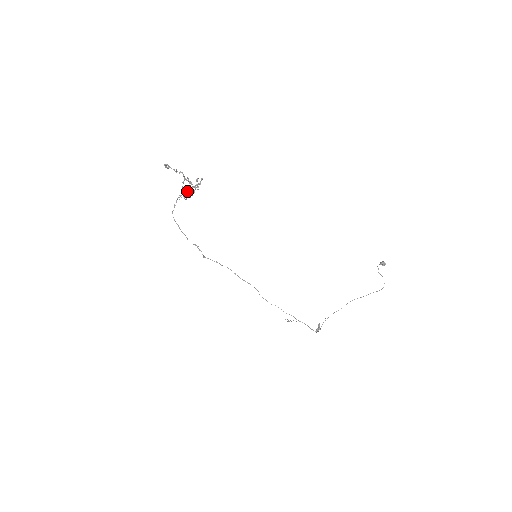
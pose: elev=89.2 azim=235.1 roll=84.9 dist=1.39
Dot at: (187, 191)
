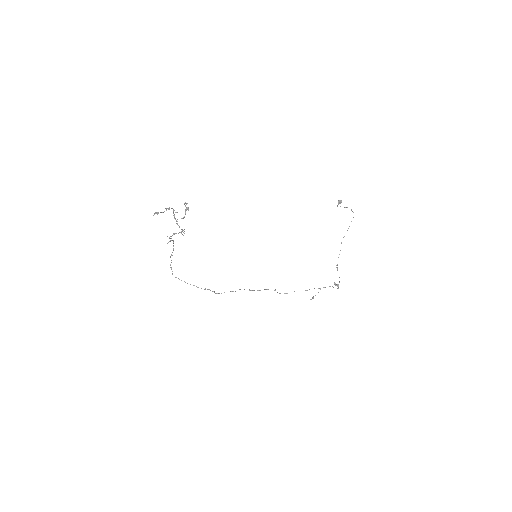
Dot at: (173, 249)
